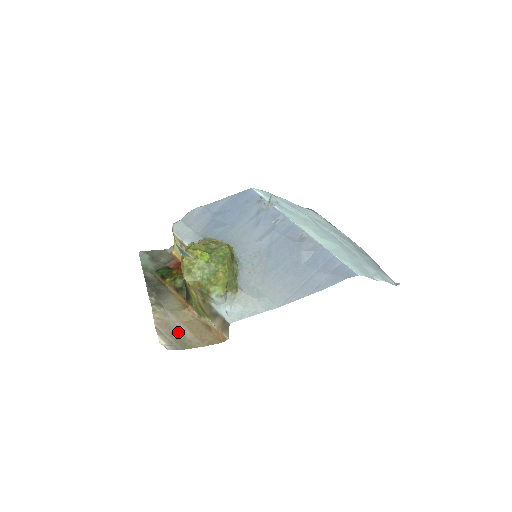
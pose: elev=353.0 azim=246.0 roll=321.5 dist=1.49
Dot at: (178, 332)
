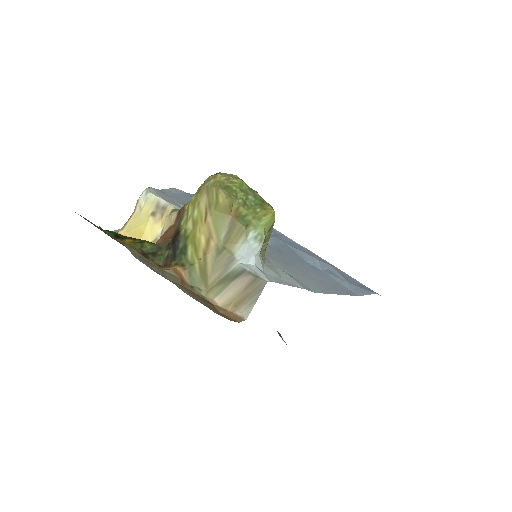
Dot at: occluded
